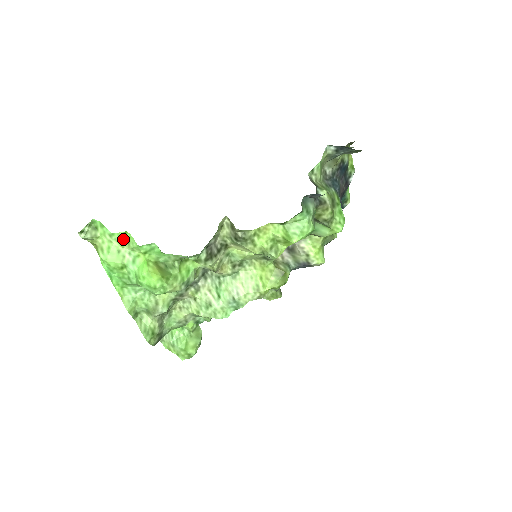
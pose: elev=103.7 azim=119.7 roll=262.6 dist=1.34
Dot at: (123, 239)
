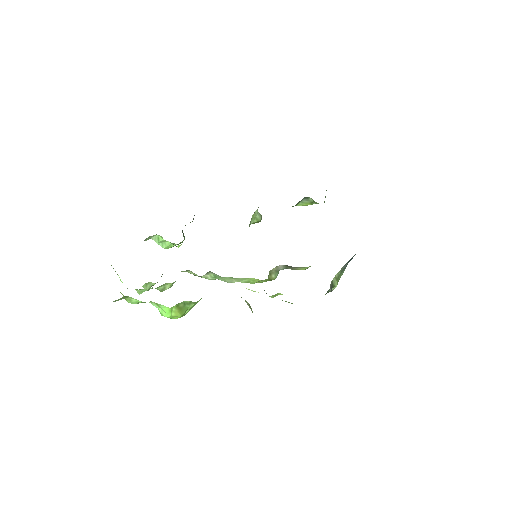
Dot at: occluded
